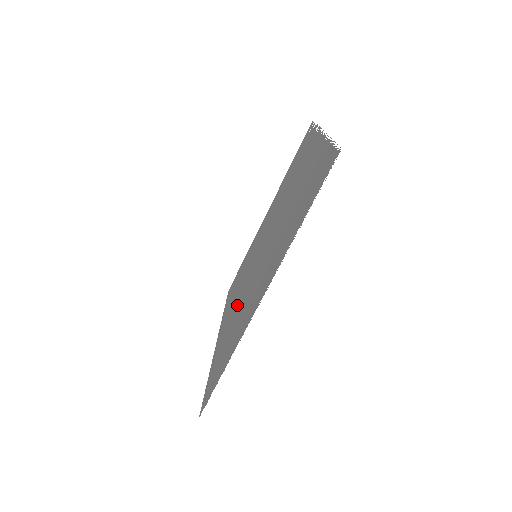
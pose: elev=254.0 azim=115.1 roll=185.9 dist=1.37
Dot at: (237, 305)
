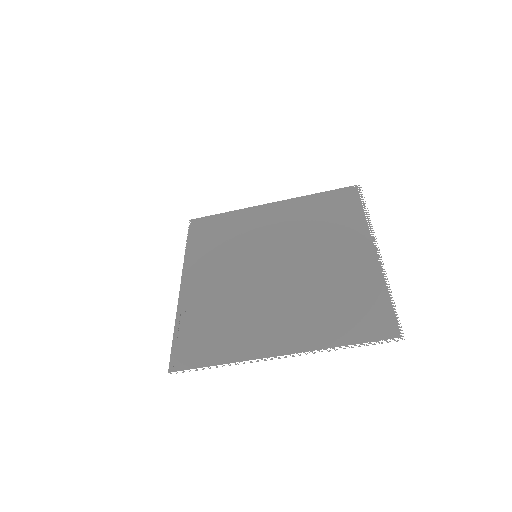
Dot at: (225, 290)
